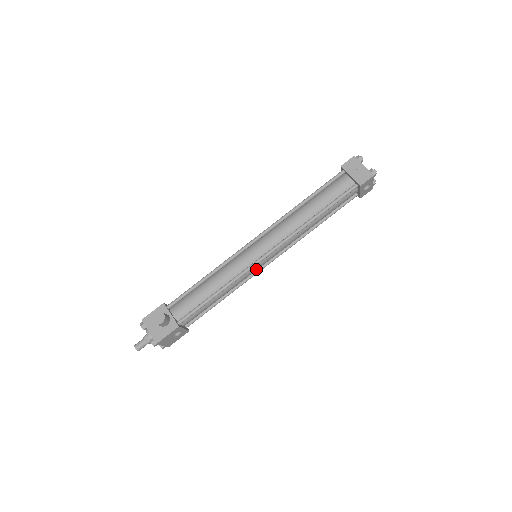
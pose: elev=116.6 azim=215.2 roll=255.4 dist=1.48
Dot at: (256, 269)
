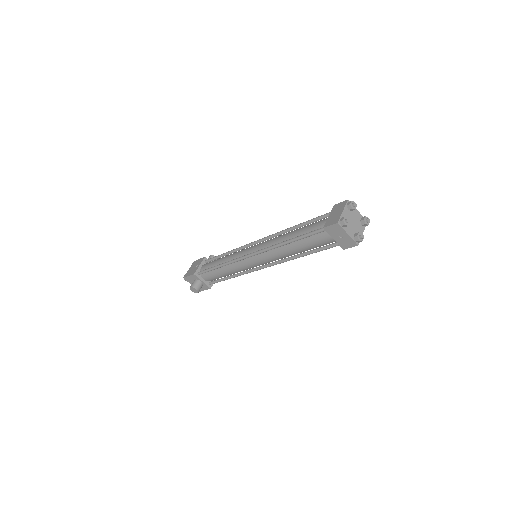
Dot at: occluded
